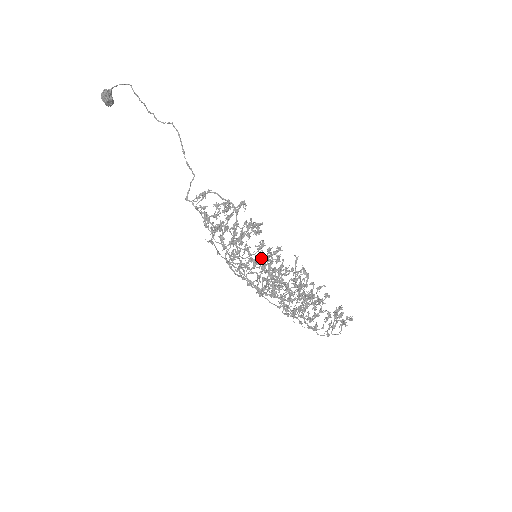
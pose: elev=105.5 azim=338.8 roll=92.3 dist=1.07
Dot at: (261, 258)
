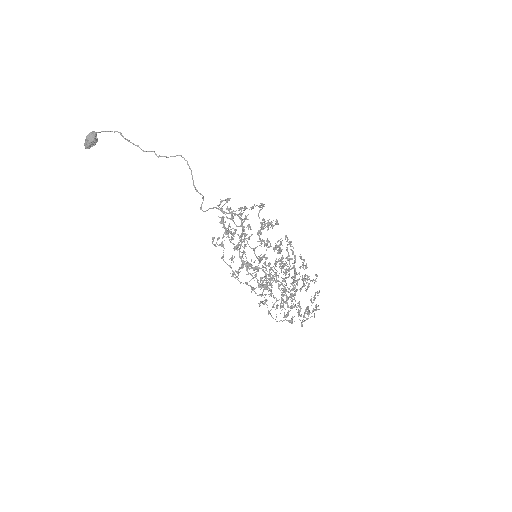
Dot at: occluded
